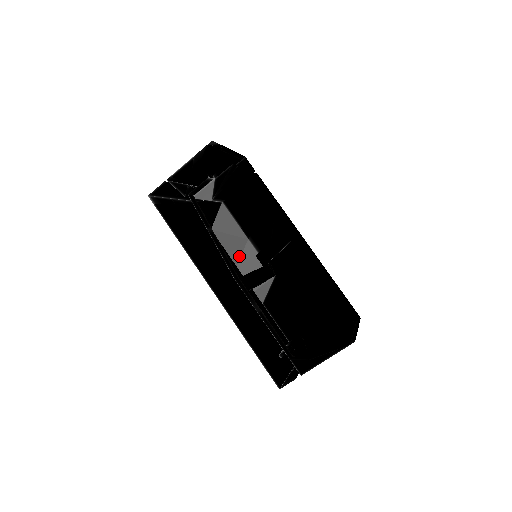
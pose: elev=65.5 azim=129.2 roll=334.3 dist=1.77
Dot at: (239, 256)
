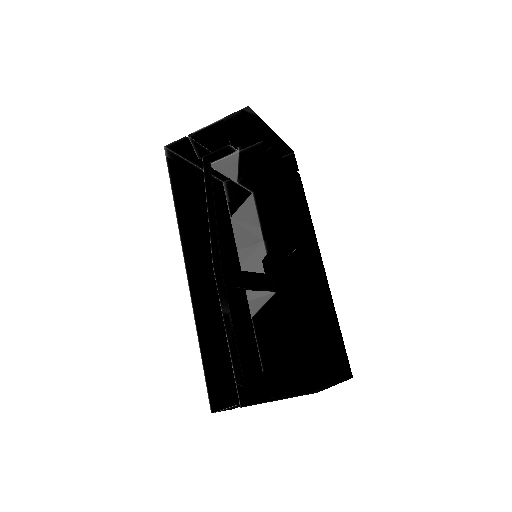
Dot at: (247, 256)
